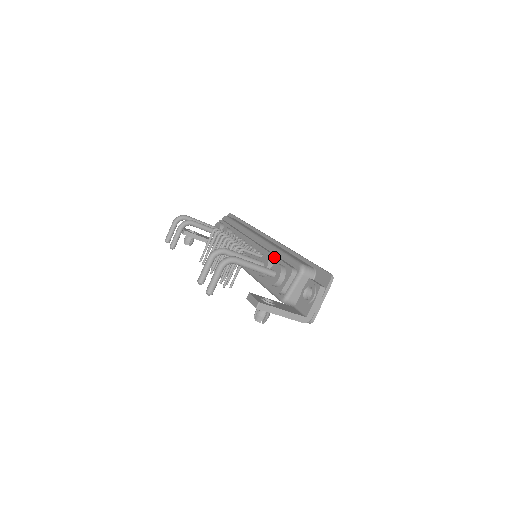
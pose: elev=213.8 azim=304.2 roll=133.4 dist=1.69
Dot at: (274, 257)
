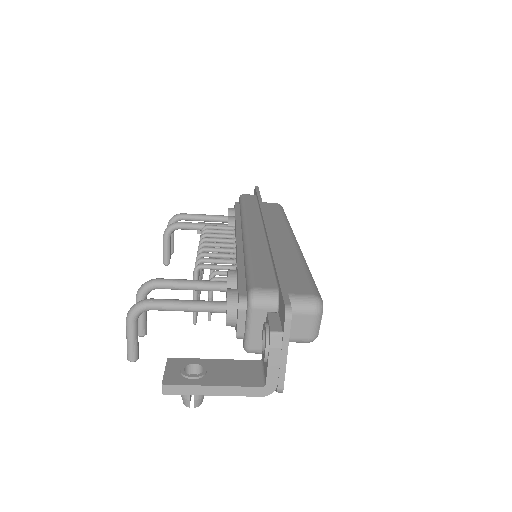
Dot at: (237, 272)
